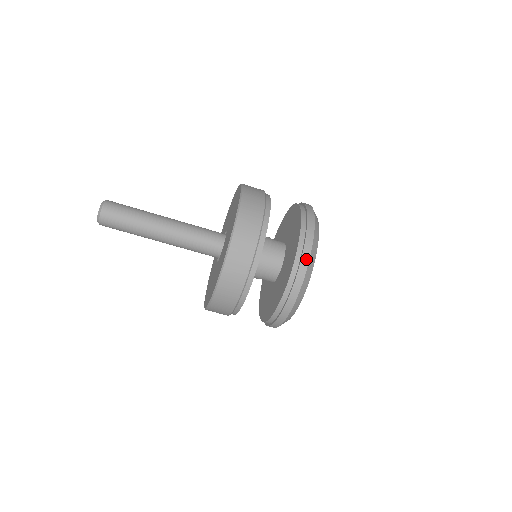
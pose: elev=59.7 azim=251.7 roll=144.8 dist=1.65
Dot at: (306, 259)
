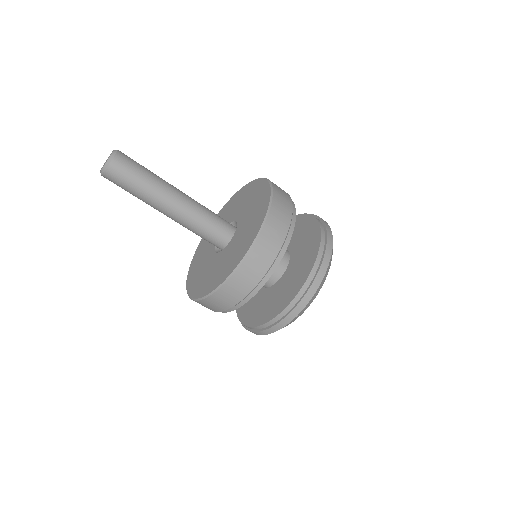
Dot at: (330, 245)
